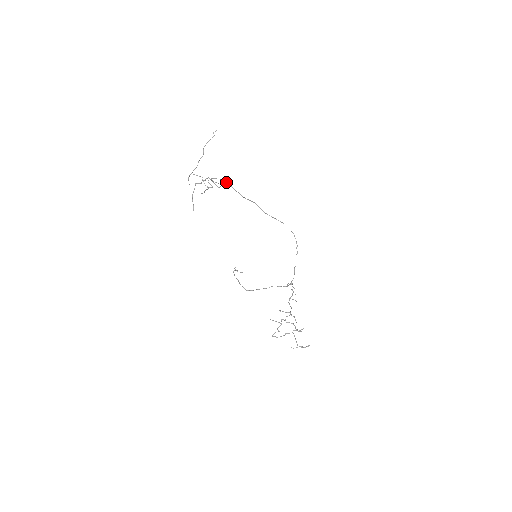
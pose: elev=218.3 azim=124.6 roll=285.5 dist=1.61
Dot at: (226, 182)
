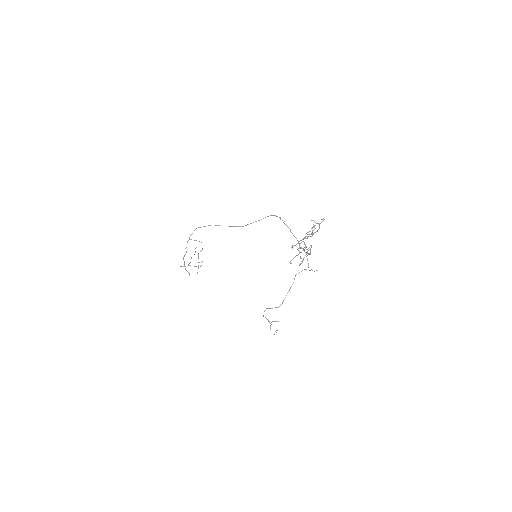
Dot at: occluded
